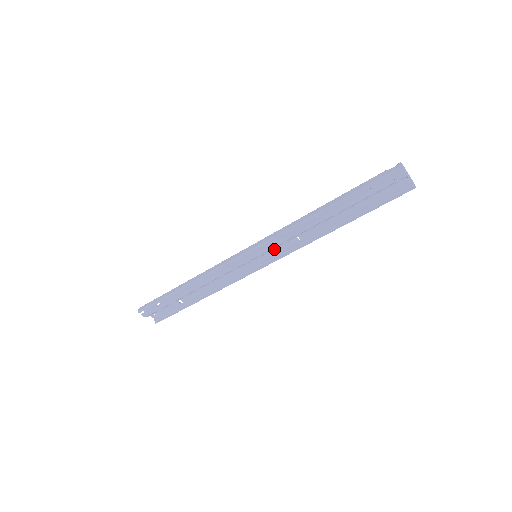
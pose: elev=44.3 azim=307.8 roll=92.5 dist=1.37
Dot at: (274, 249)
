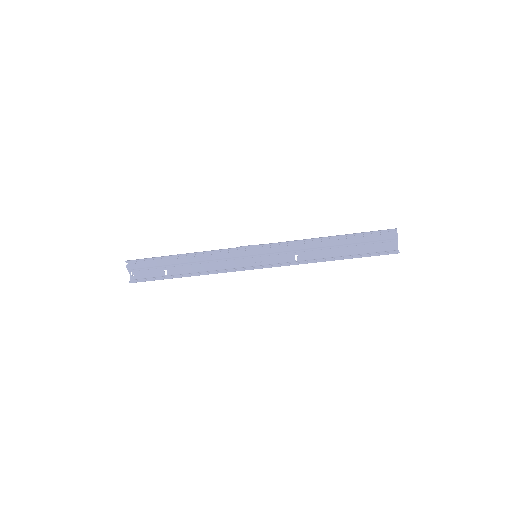
Dot at: (272, 258)
